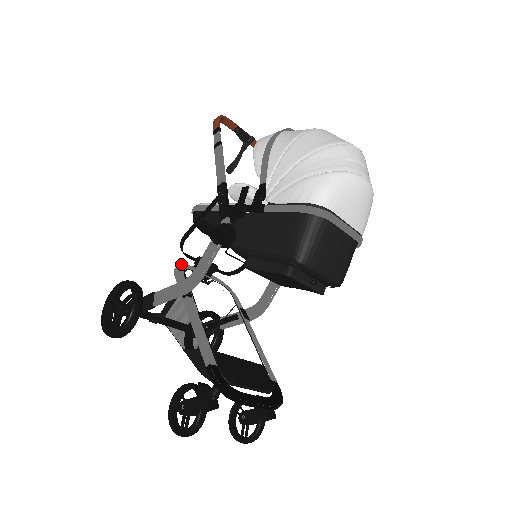
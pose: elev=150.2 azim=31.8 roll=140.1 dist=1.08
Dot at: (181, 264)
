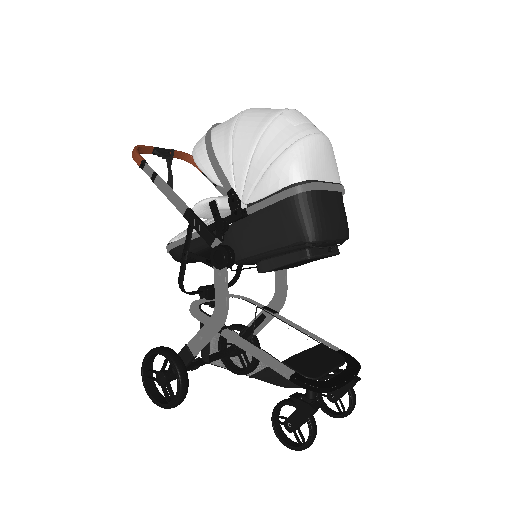
Dot at: (191, 304)
